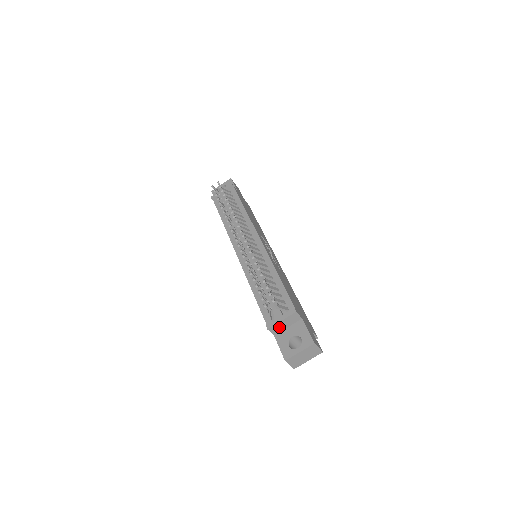
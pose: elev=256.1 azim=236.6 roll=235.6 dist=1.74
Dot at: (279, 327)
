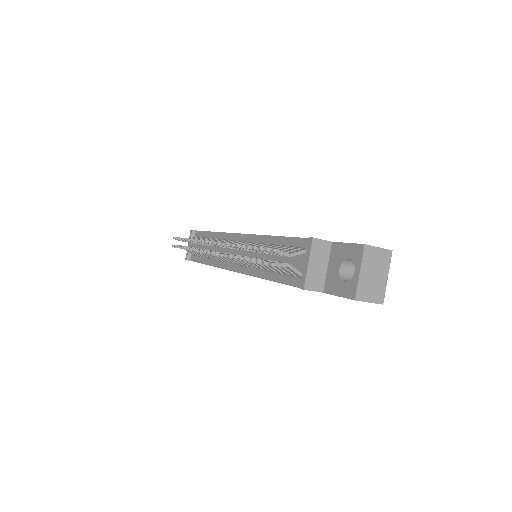
Dot at: (316, 276)
